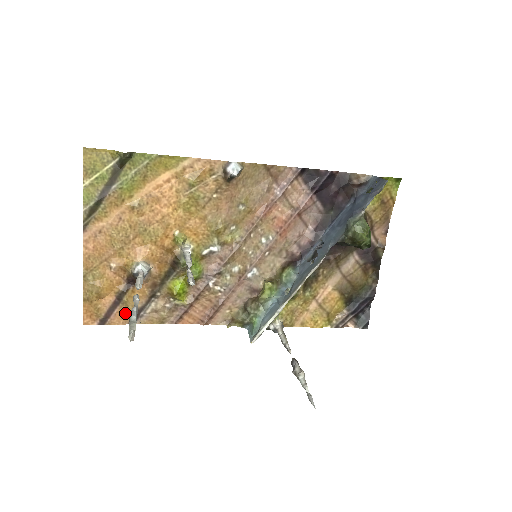
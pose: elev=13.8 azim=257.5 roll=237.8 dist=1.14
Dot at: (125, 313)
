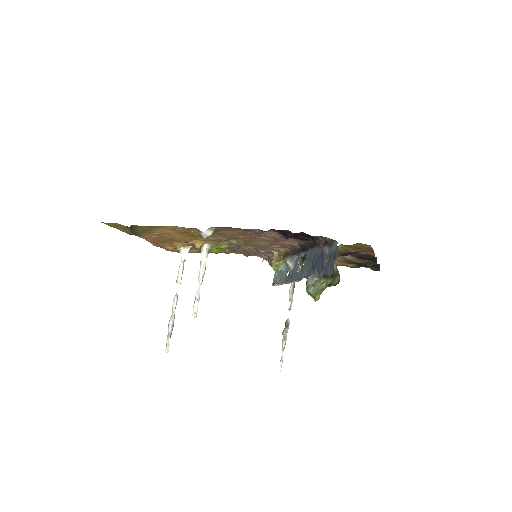
Dot at: occluded
